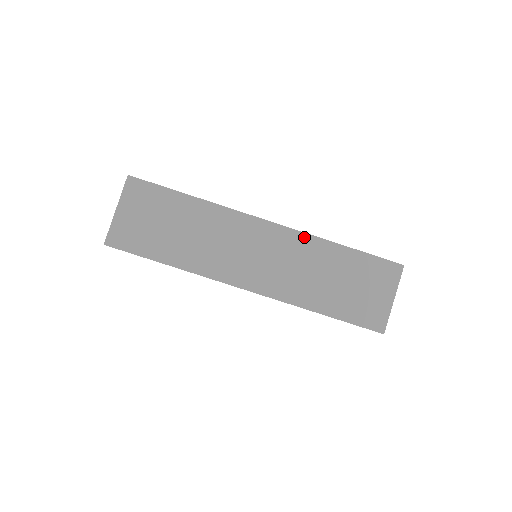
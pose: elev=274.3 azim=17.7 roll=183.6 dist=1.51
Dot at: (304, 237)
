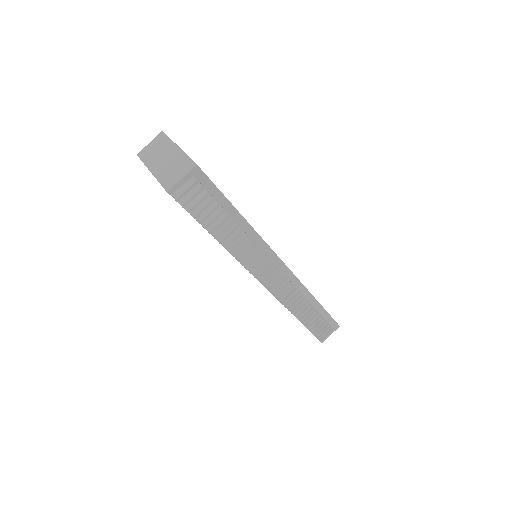
Dot at: occluded
